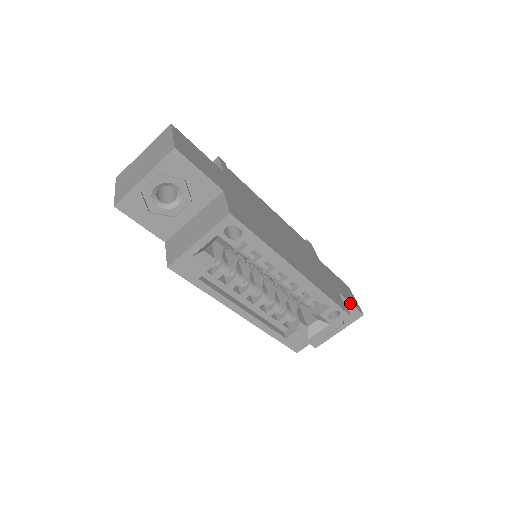
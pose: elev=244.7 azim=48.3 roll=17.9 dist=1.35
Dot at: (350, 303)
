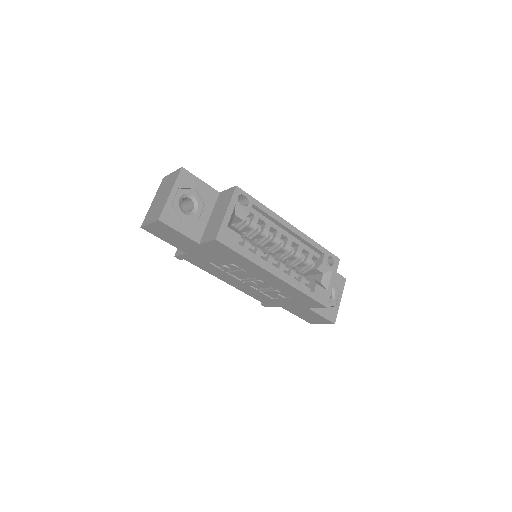
Dot at: occluded
